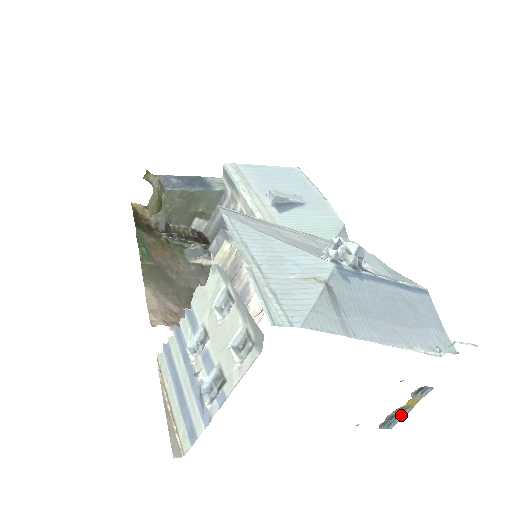
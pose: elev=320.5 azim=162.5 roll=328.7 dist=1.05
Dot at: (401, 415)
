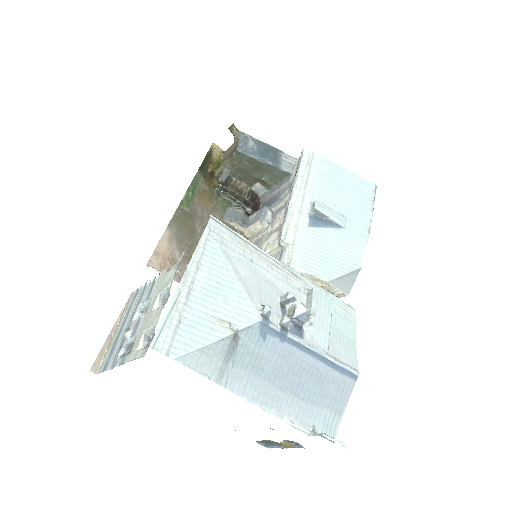
Dot at: (278, 446)
